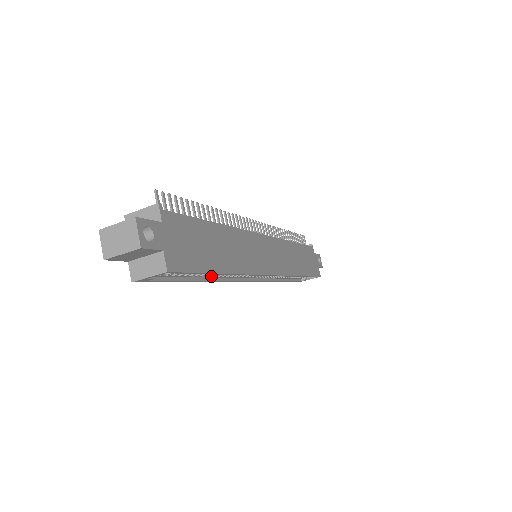
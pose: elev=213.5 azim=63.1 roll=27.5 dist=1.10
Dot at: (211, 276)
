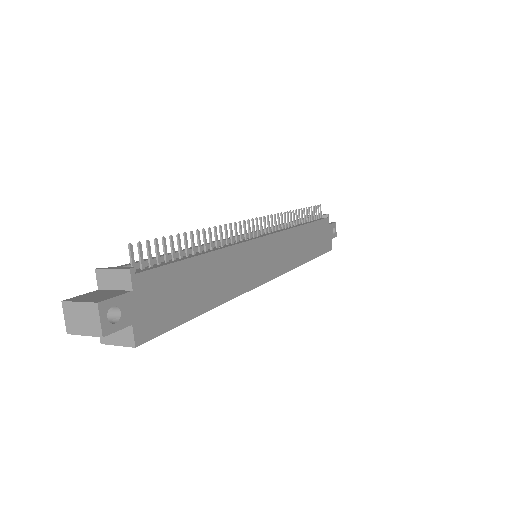
Dot at: occluded
